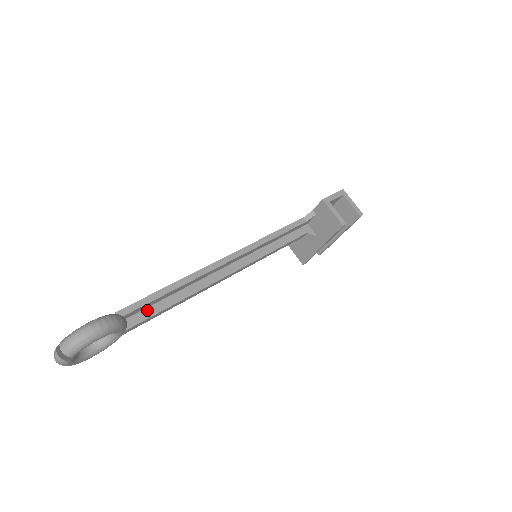
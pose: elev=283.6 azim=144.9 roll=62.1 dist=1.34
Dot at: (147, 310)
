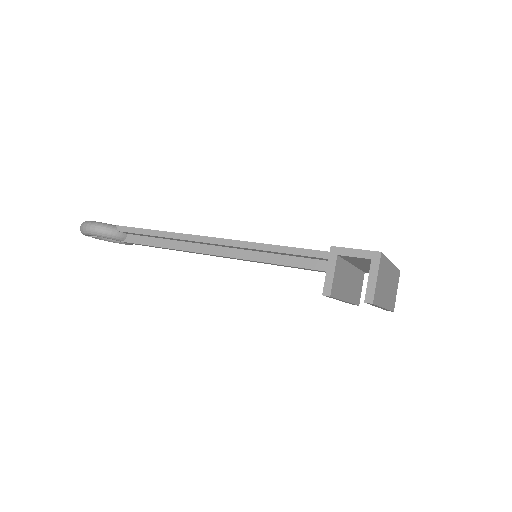
Dot at: (142, 238)
